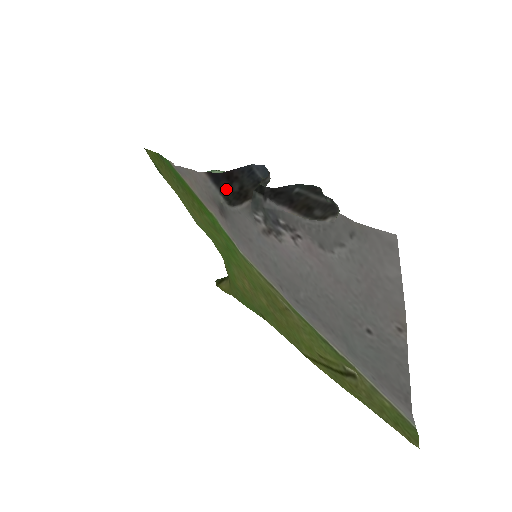
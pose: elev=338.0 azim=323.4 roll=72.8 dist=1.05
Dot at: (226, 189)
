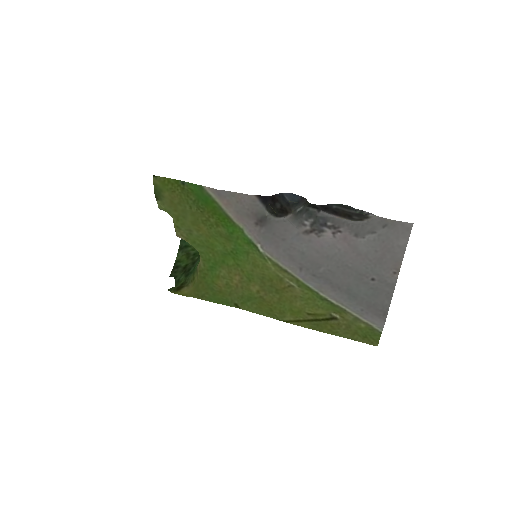
Dot at: (272, 207)
